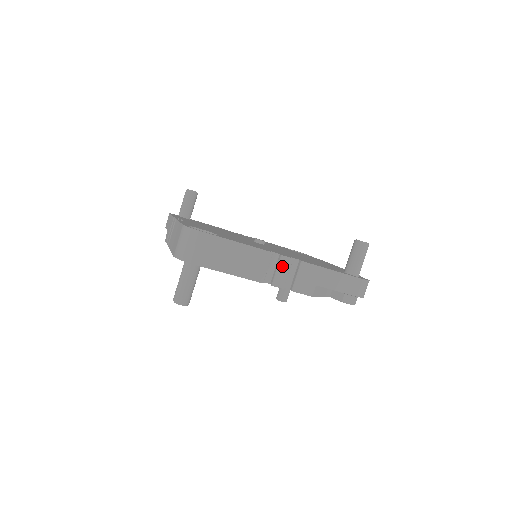
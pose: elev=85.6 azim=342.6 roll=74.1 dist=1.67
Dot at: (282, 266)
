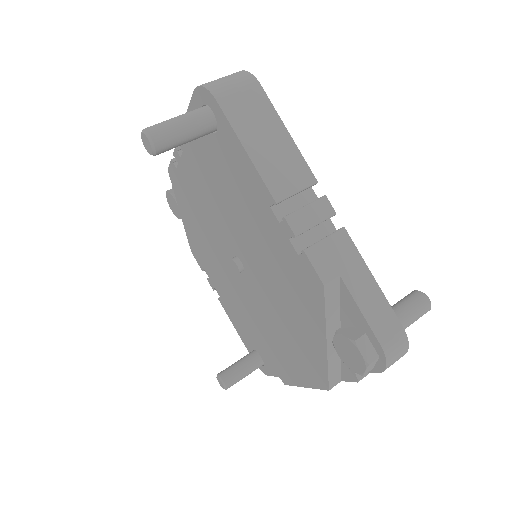
Dot at: (316, 208)
